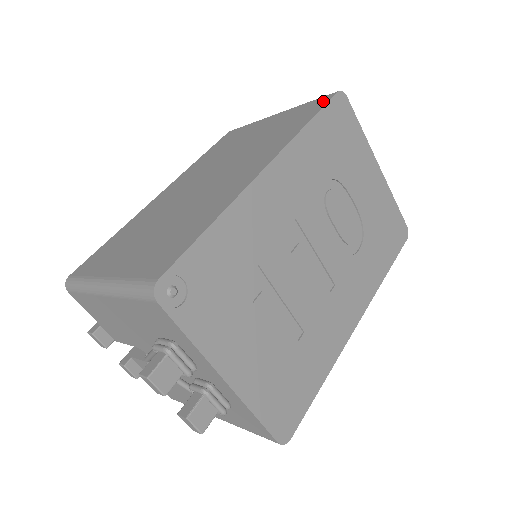
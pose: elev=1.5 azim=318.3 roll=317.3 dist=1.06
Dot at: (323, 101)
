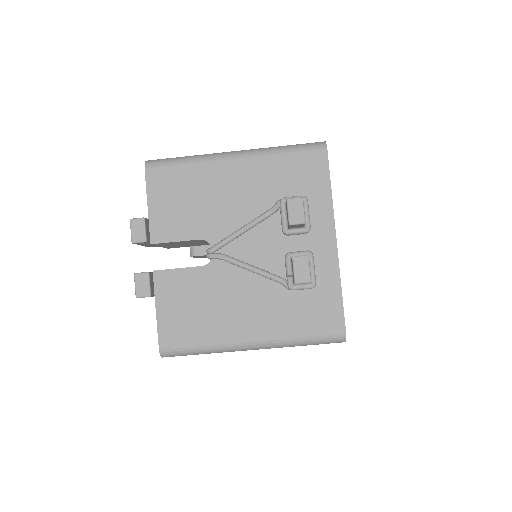
Dot at: occluded
